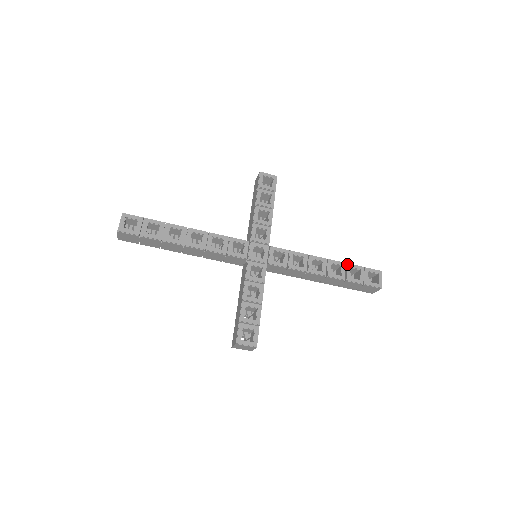
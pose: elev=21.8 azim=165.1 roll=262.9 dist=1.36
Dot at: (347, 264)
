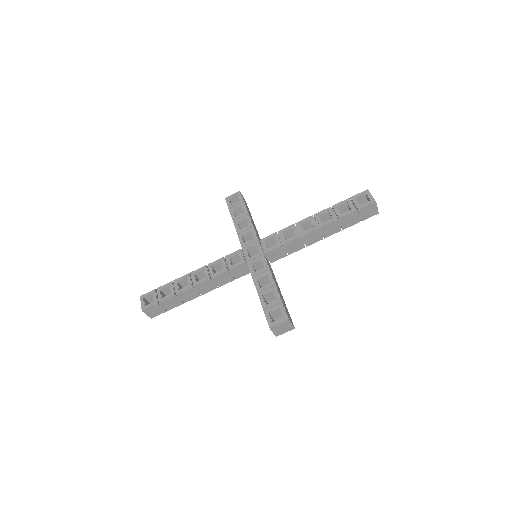
Dot at: (332, 206)
